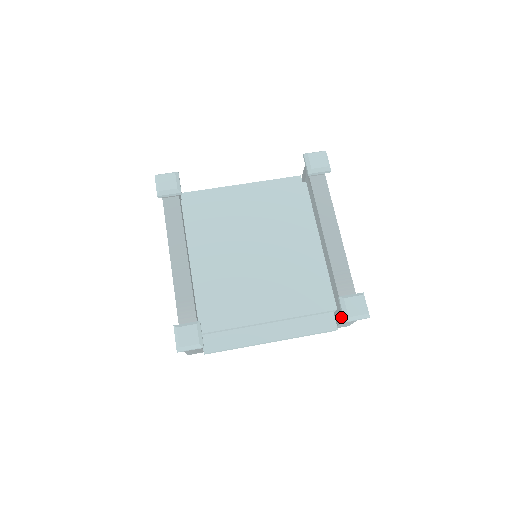
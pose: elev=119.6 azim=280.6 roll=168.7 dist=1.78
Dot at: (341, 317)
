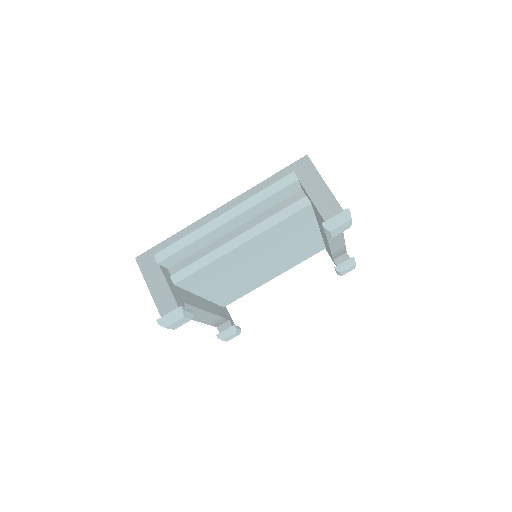
Dot at: occluded
